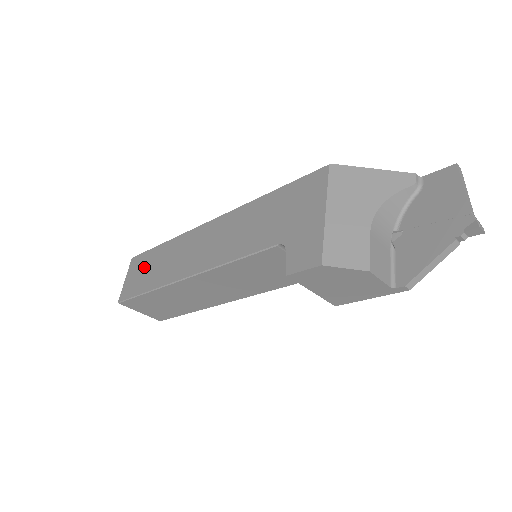
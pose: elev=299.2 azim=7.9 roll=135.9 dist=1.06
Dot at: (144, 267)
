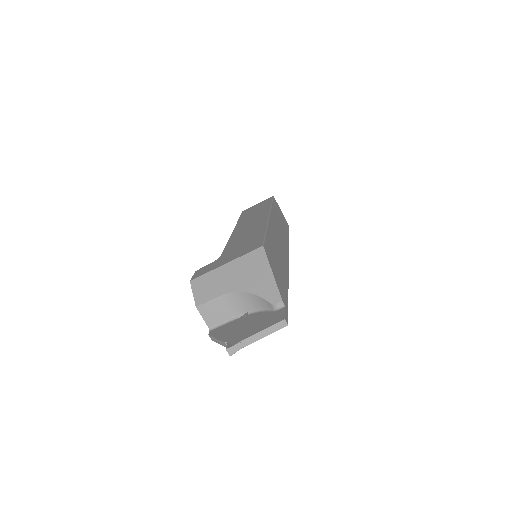
Dot at: (259, 207)
